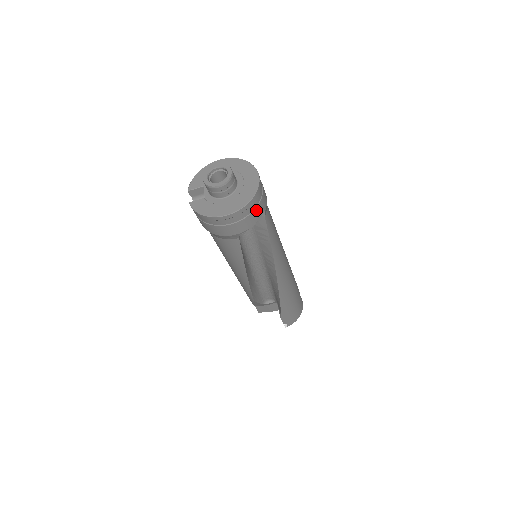
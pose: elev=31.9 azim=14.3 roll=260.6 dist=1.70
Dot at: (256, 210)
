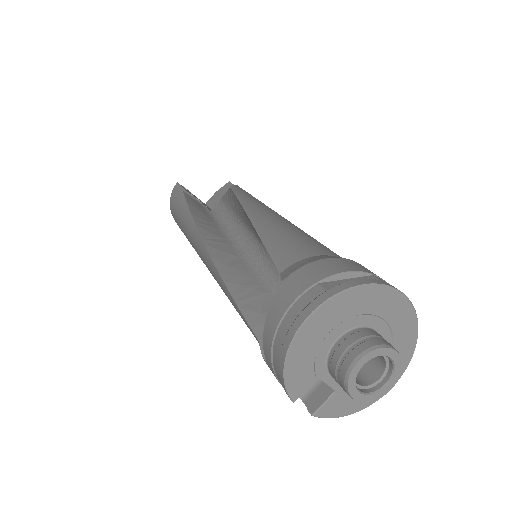
Dot at: occluded
